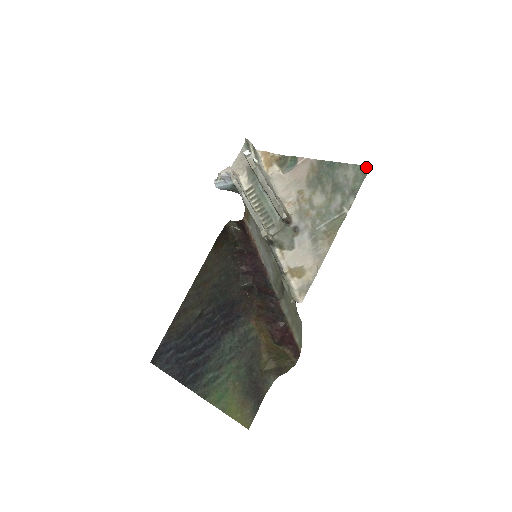
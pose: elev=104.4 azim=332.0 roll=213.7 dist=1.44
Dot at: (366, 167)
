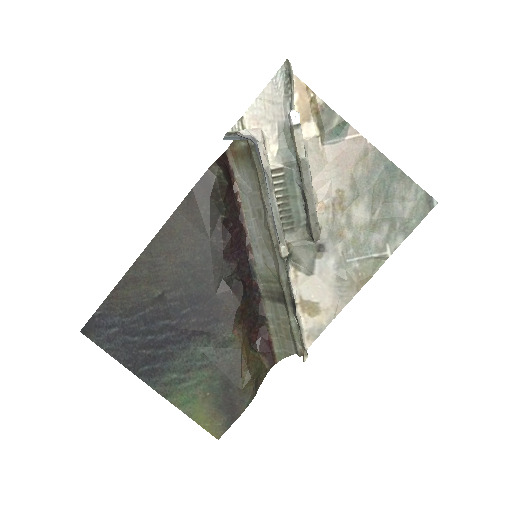
Dot at: (432, 201)
